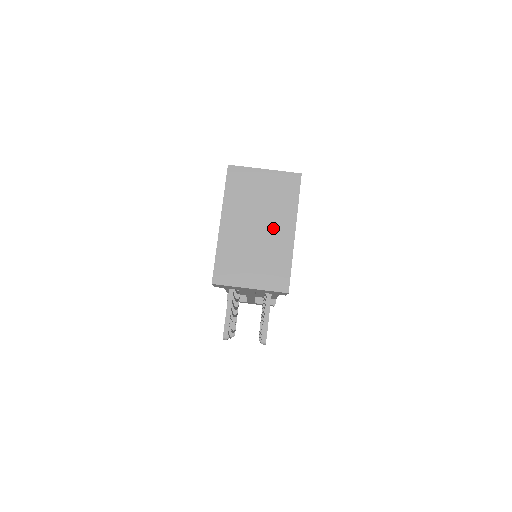
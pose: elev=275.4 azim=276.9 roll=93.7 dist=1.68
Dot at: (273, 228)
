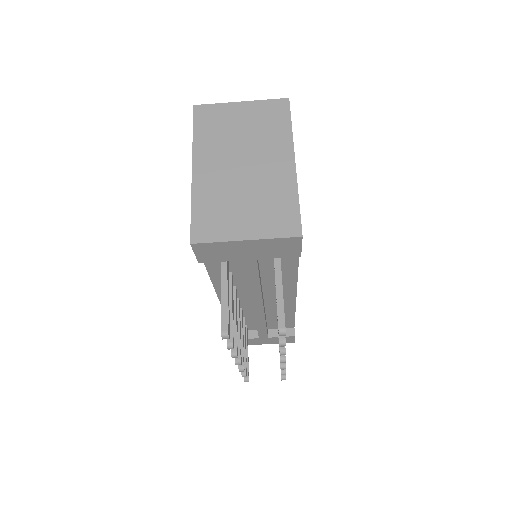
Dot at: (264, 162)
